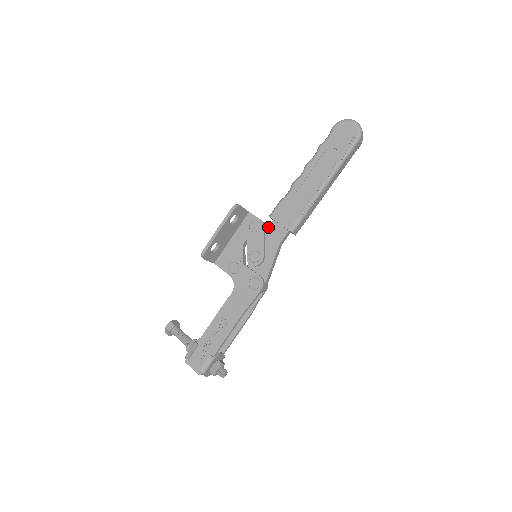
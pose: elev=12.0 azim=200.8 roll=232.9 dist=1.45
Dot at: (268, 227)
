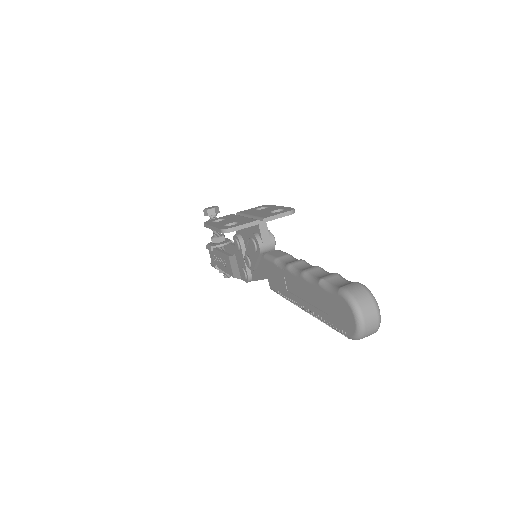
Dot at: occluded
